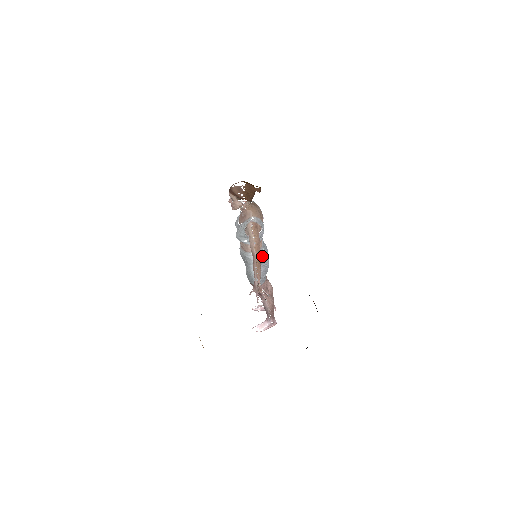
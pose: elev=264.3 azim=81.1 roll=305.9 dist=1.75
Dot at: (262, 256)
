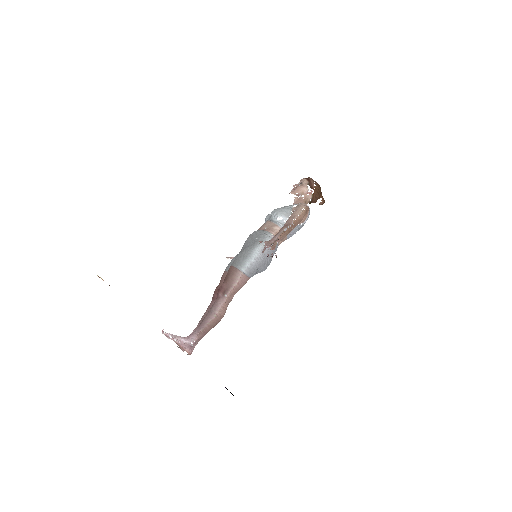
Dot at: (275, 249)
